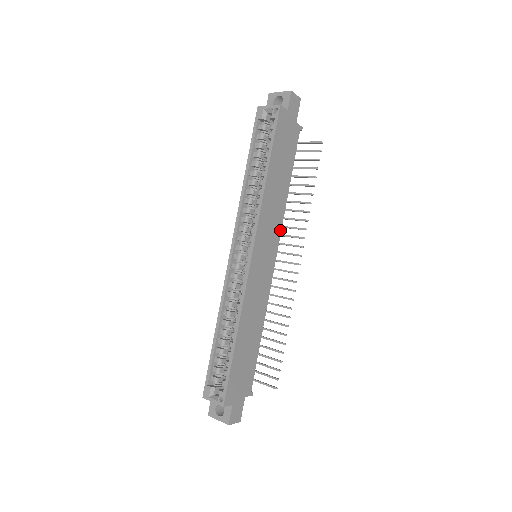
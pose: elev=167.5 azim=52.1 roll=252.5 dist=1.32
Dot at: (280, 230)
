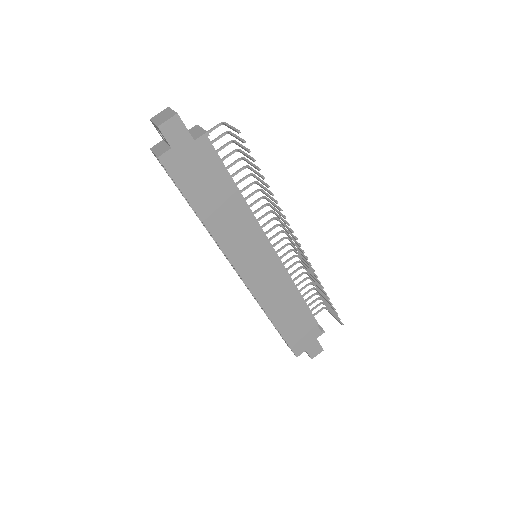
Dot at: (260, 232)
